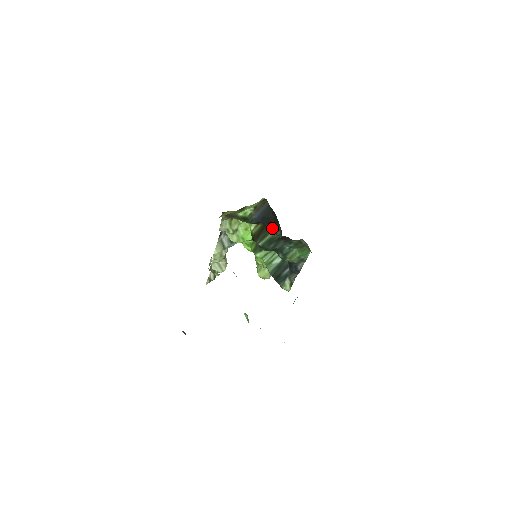
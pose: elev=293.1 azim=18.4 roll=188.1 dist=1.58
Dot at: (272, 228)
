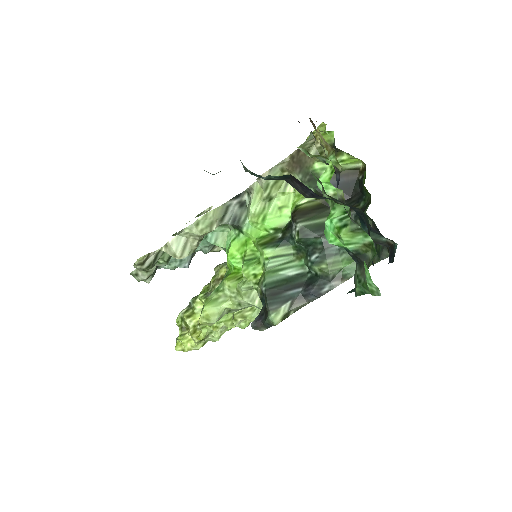
Dot at: occluded
